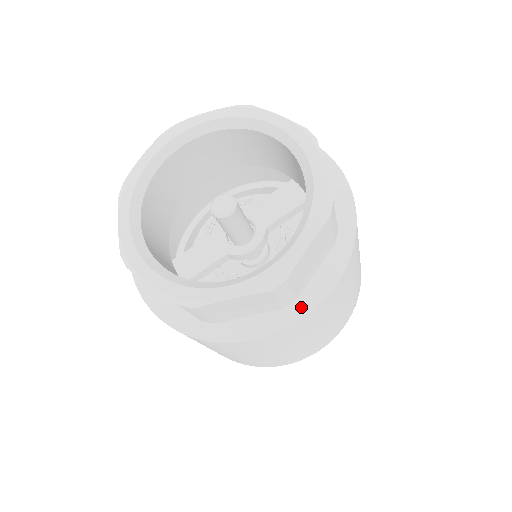
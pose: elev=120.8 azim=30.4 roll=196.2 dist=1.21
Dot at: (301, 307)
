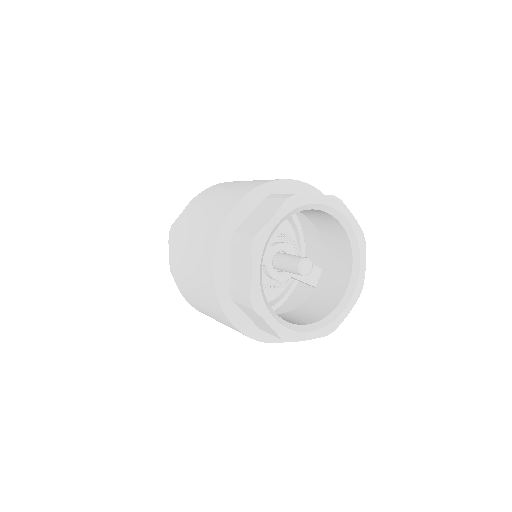
Dot at: (265, 336)
